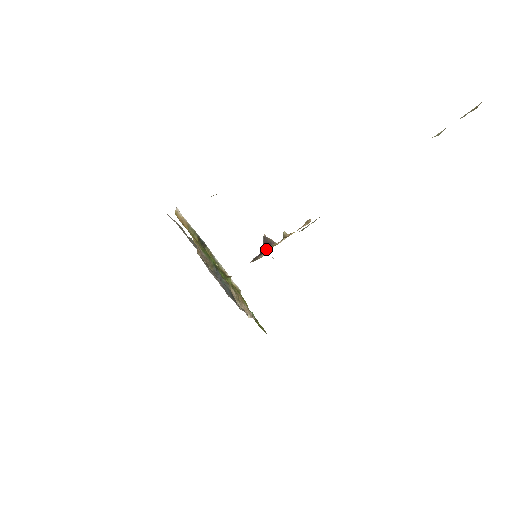
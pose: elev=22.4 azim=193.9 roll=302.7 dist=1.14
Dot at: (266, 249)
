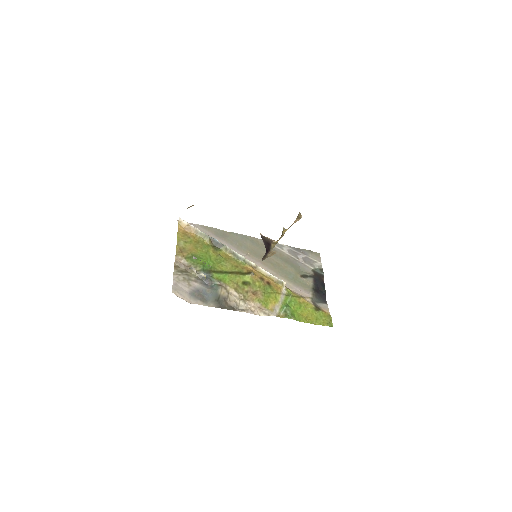
Dot at: occluded
